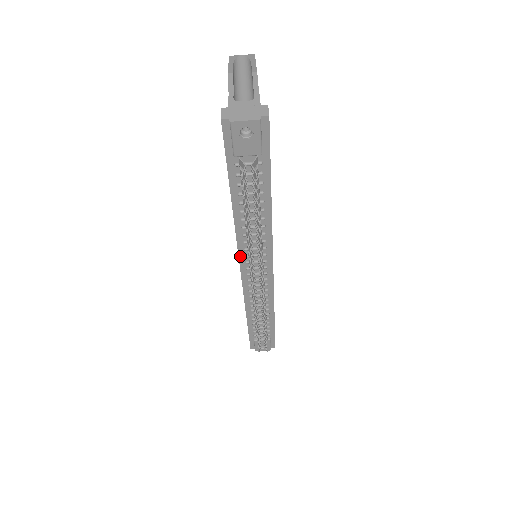
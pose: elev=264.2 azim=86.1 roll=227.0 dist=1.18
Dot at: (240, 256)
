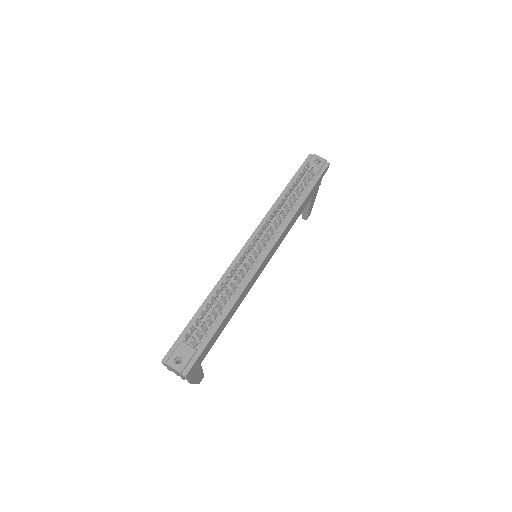
Dot at: (256, 230)
